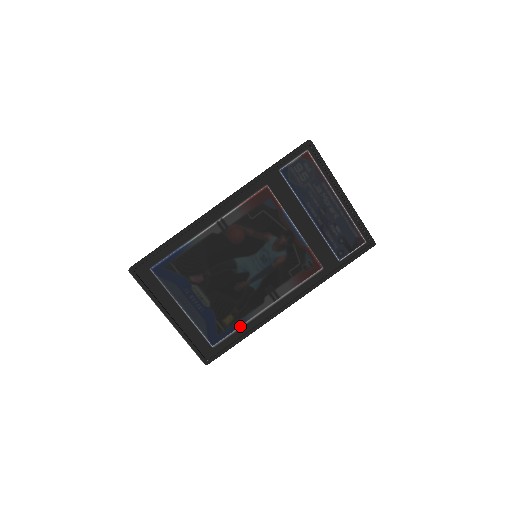
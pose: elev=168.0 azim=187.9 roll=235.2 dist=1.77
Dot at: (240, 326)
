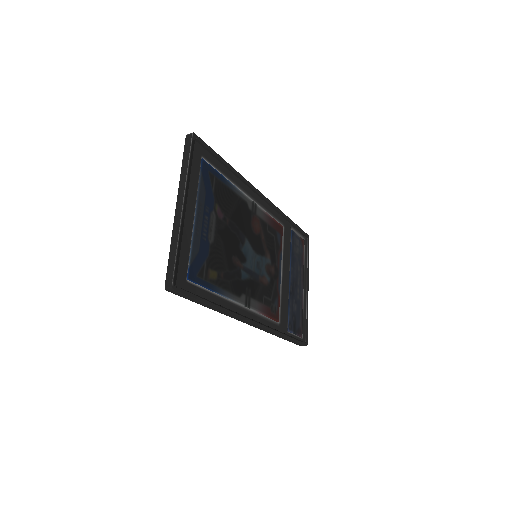
Dot at: (216, 292)
